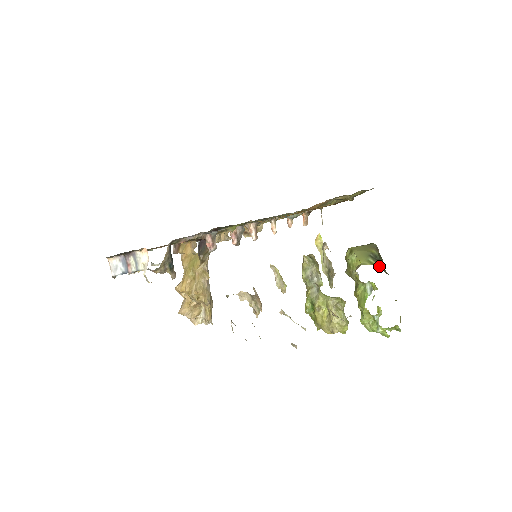
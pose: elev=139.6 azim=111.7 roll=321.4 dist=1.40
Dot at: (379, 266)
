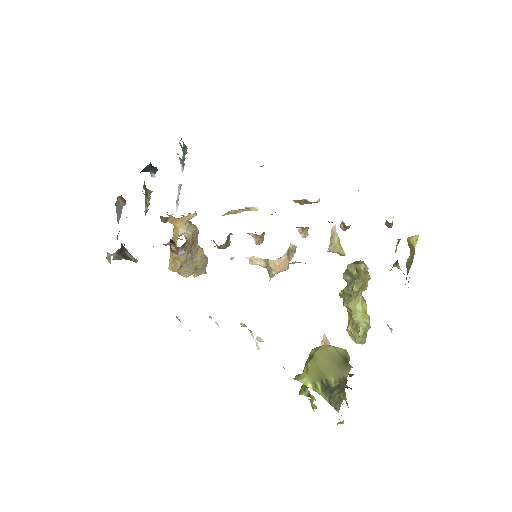
Dot at: (323, 395)
